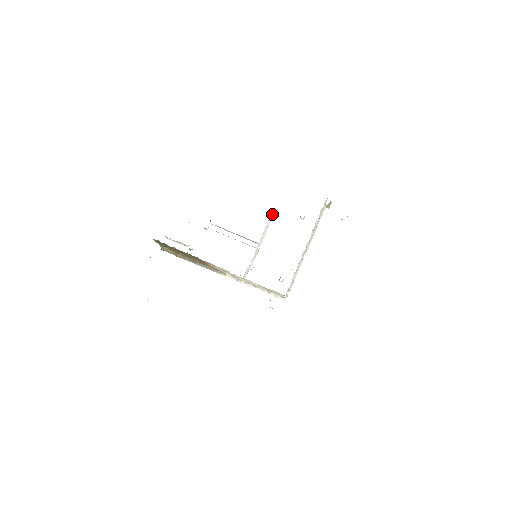
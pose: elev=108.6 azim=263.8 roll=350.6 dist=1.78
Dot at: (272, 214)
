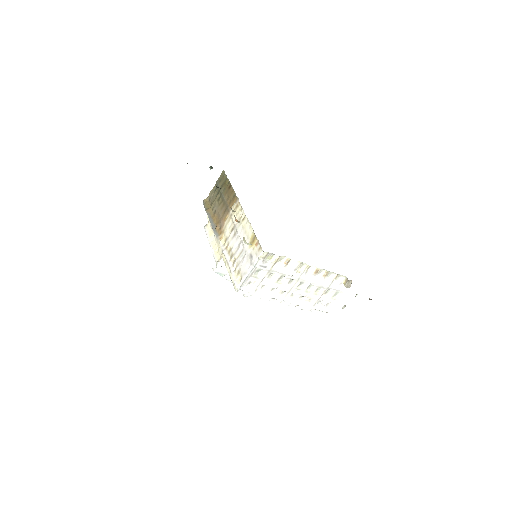
Dot at: occluded
